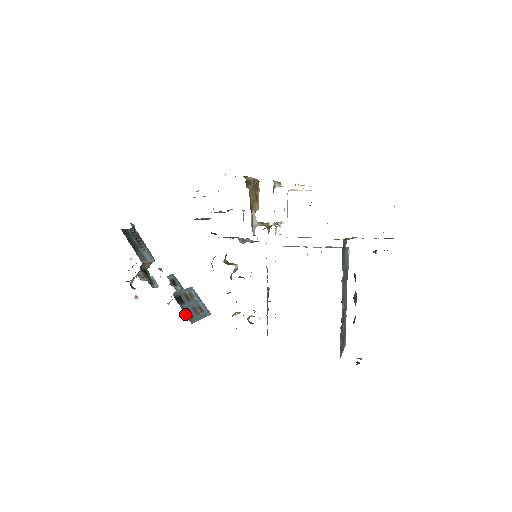
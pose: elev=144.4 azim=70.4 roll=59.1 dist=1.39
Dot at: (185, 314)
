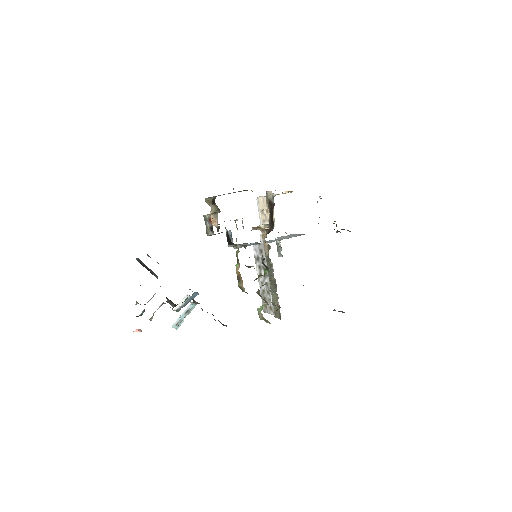
Dot at: occluded
